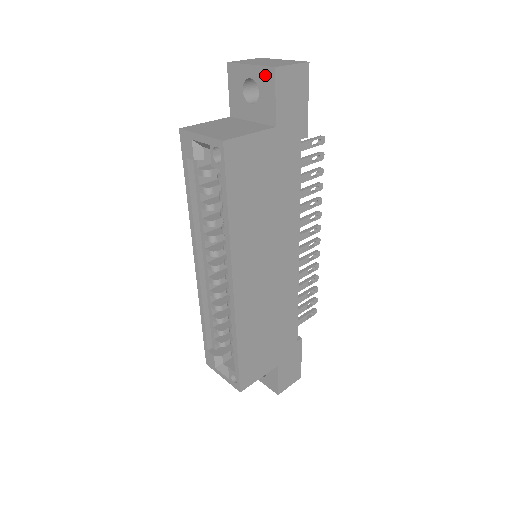
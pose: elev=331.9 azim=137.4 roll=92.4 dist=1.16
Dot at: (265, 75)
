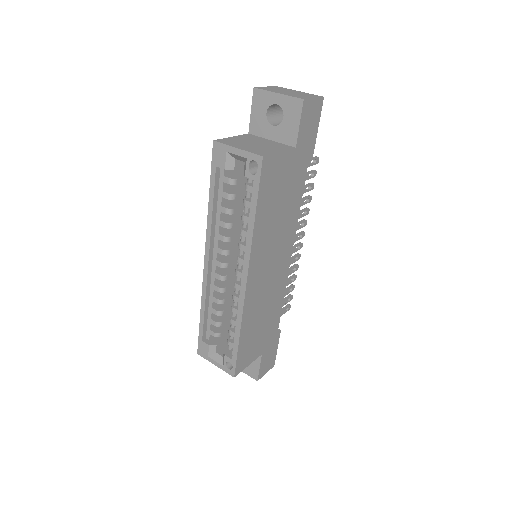
Dot at: (292, 104)
